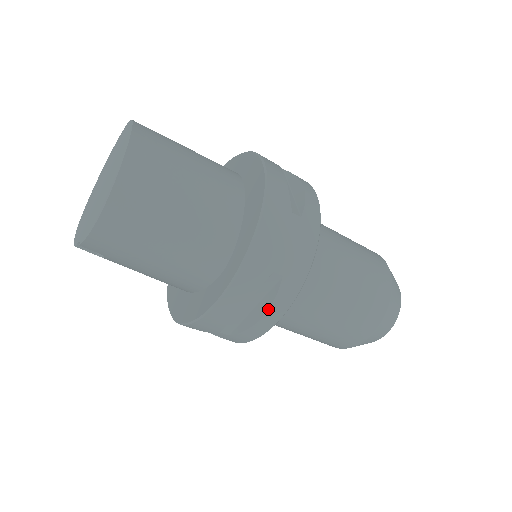
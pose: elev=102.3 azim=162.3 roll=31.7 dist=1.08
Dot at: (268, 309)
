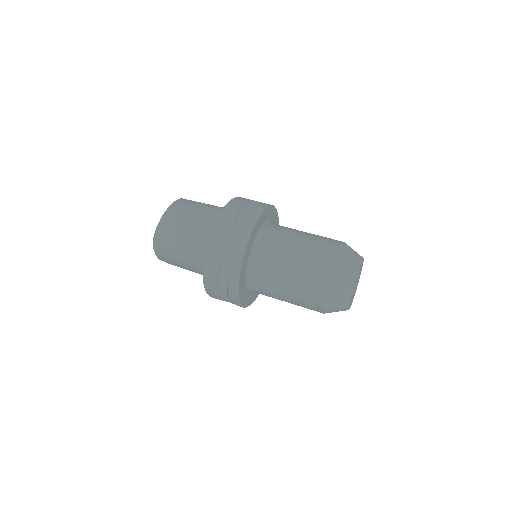
Dot at: (228, 278)
